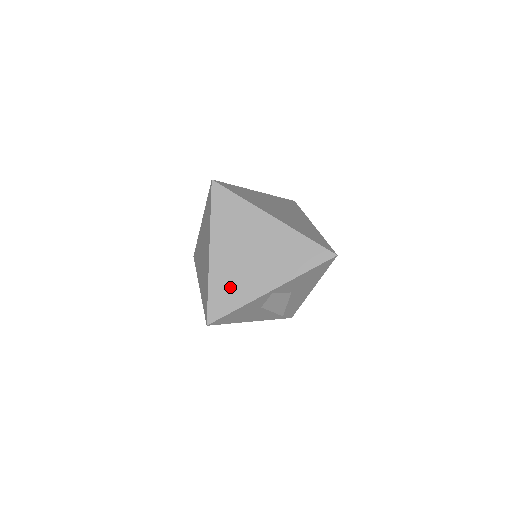
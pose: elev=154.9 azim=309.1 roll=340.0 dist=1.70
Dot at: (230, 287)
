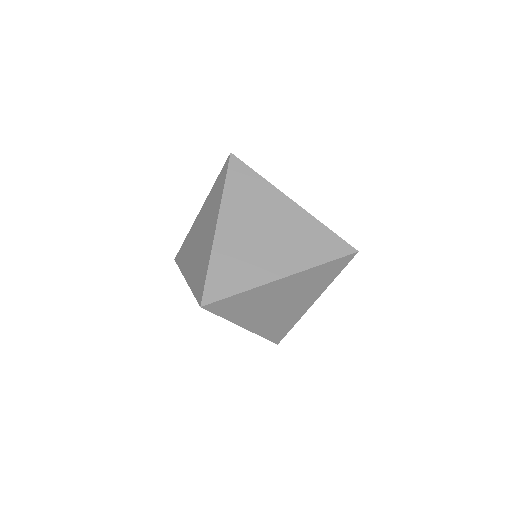
Dot at: occluded
